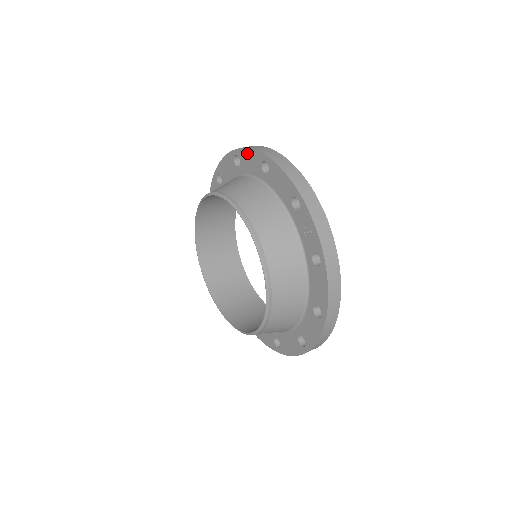
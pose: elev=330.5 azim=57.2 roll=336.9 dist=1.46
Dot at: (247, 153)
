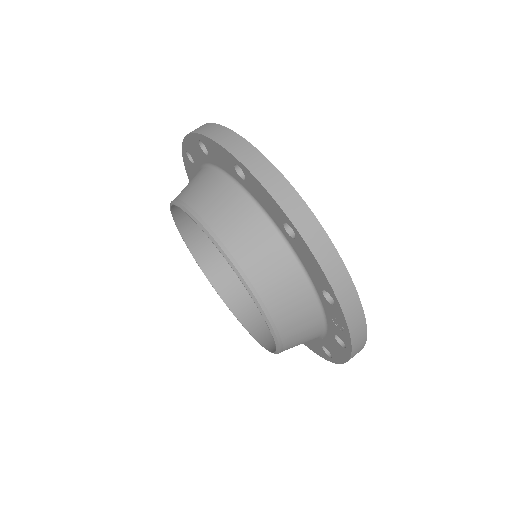
Dot at: (260, 188)
